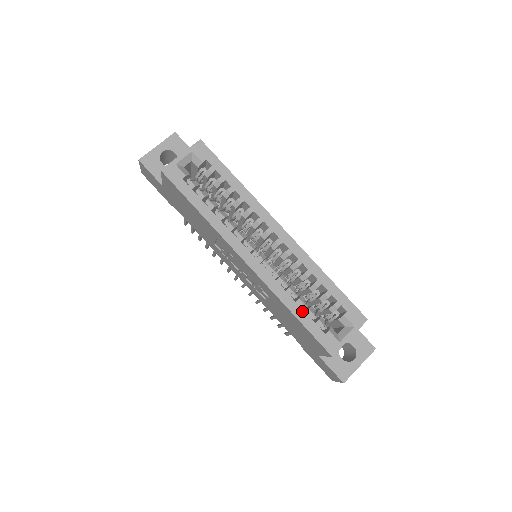
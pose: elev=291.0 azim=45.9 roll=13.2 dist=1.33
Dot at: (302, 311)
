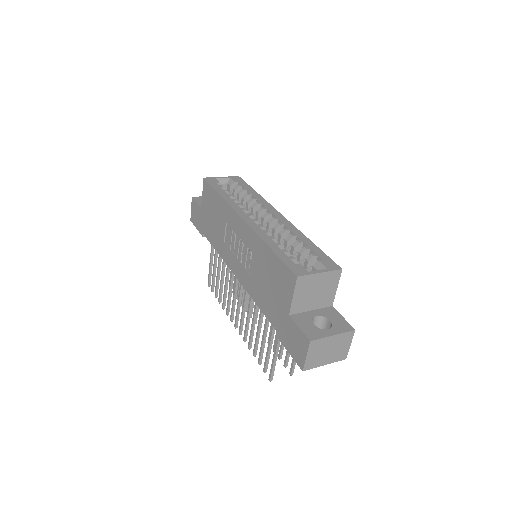
Dot at: (279, 248)
